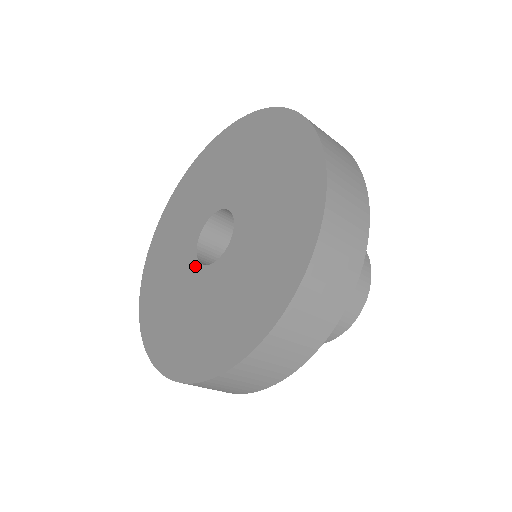
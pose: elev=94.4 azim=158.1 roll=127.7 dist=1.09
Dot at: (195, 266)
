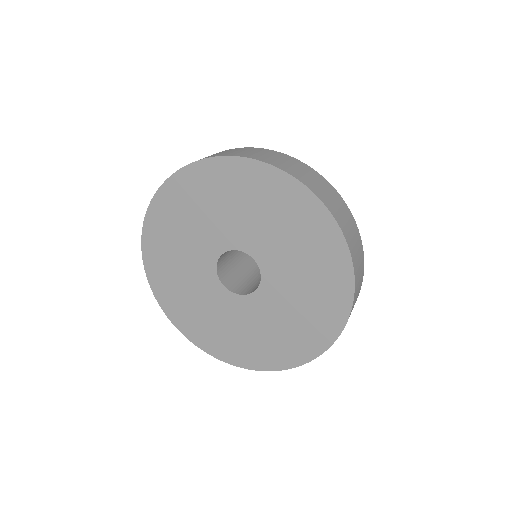
Dot at: (214, 279)
